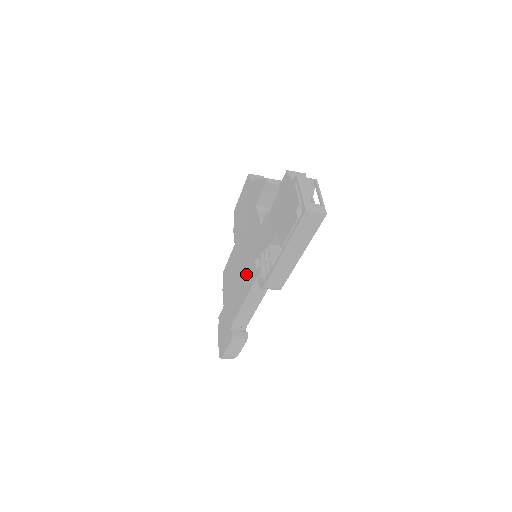
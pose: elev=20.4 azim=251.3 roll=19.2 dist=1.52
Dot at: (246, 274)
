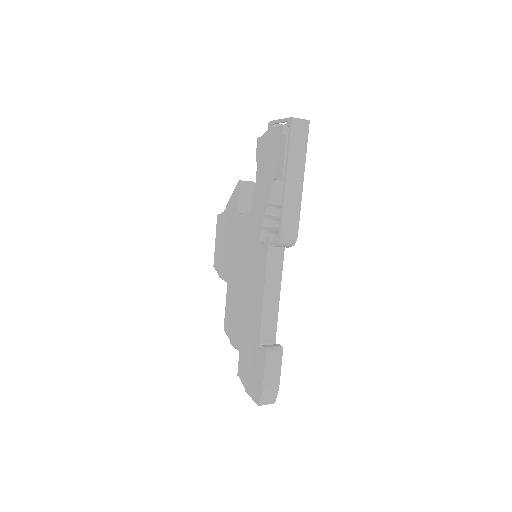
Dot at: (254, 270)
